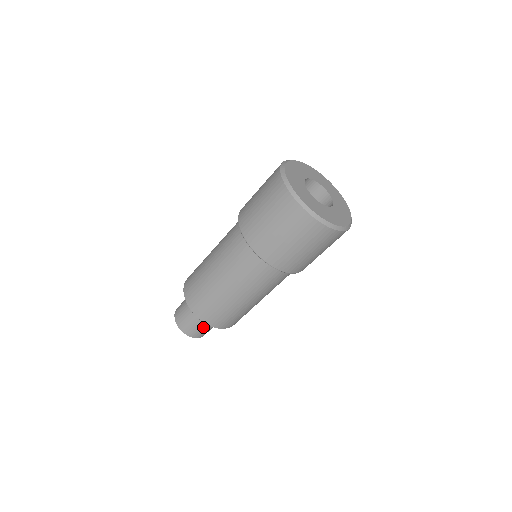
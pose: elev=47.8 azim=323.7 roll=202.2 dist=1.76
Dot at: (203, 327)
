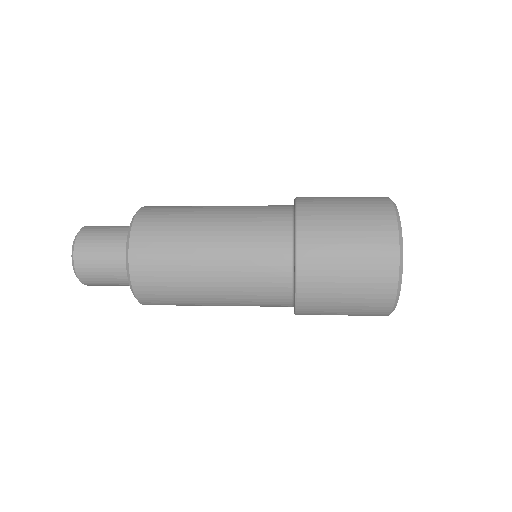
Dot at: (109, 279)
